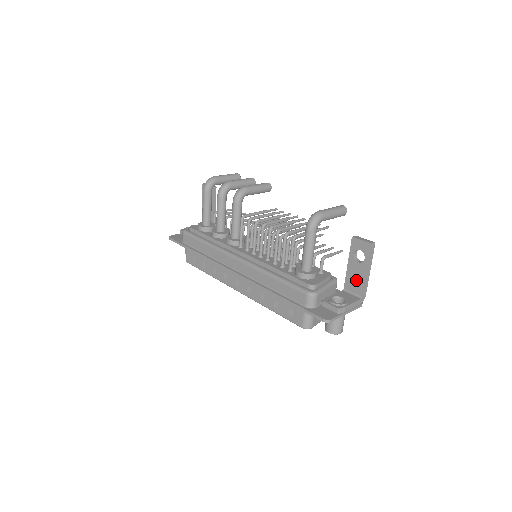
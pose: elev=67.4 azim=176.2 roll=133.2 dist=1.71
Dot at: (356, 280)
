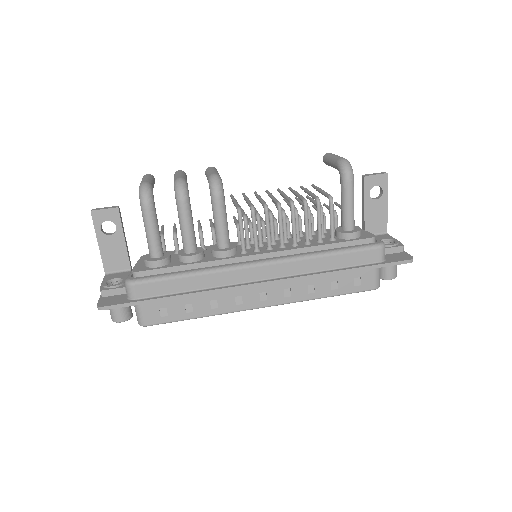
Dot at: (377, 219)
